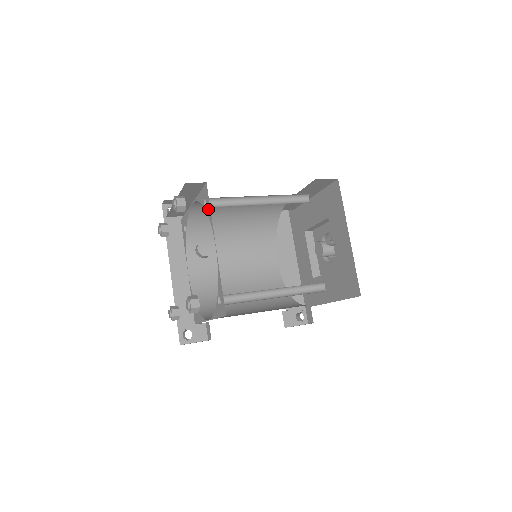
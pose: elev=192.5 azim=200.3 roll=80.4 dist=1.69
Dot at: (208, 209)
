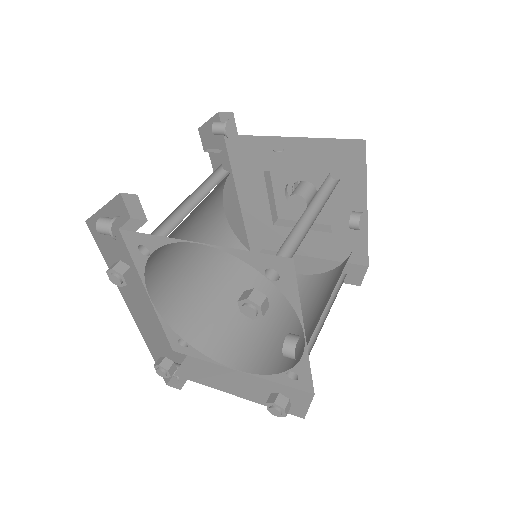
Dot at: (288, 289)
